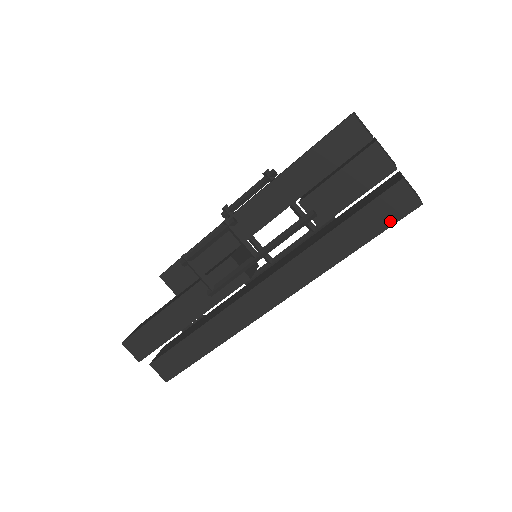
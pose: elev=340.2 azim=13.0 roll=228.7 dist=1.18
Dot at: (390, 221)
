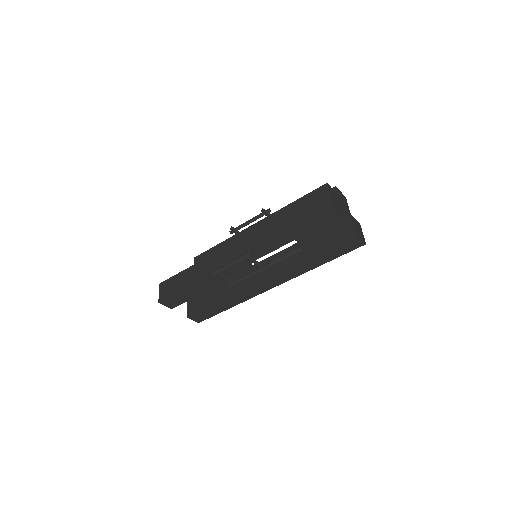
Dot at: (347, 251)
